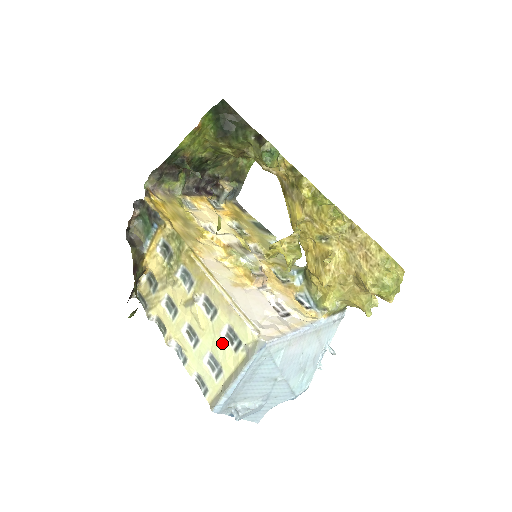
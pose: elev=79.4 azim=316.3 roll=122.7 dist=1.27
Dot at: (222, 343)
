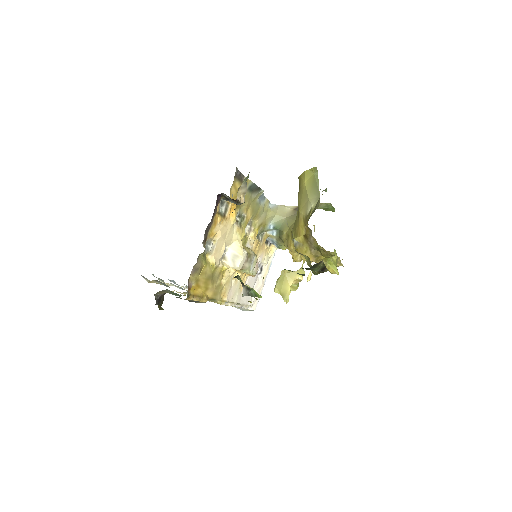
Dot at: occluded
